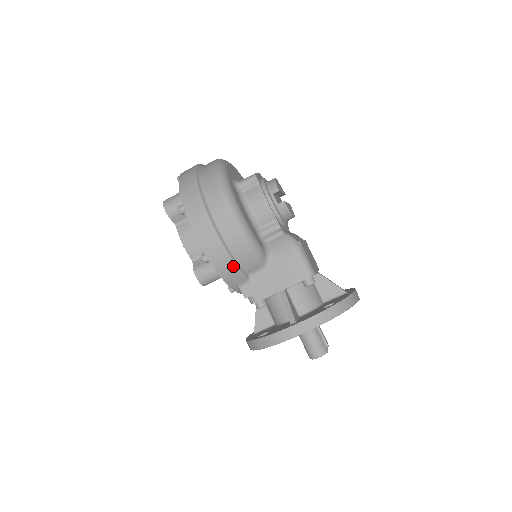
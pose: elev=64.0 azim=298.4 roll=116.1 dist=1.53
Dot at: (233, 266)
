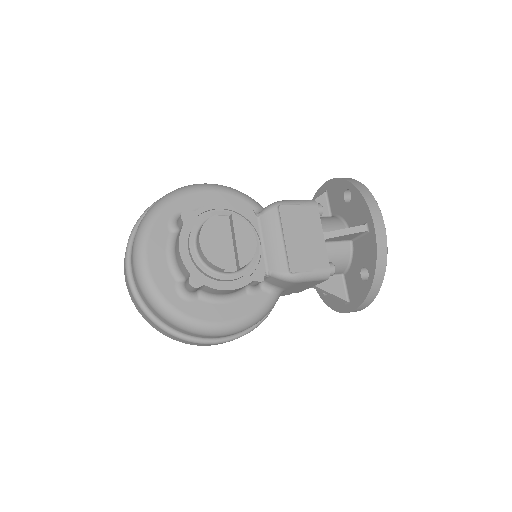
Dot at: occluded
